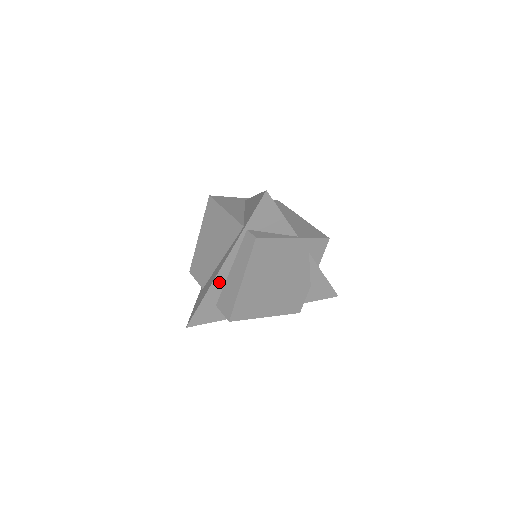
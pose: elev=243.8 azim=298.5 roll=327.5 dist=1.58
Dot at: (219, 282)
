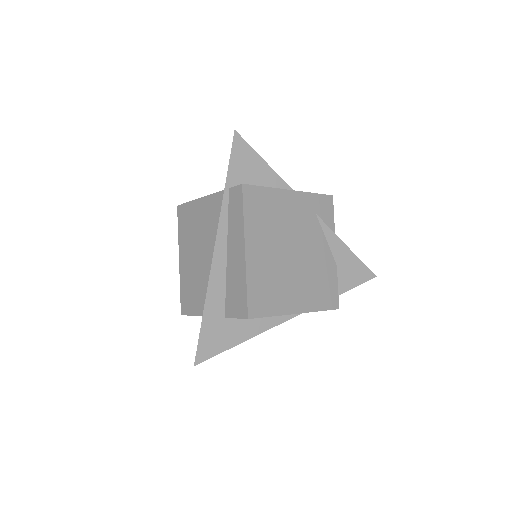
Dot at: (218, 277)
